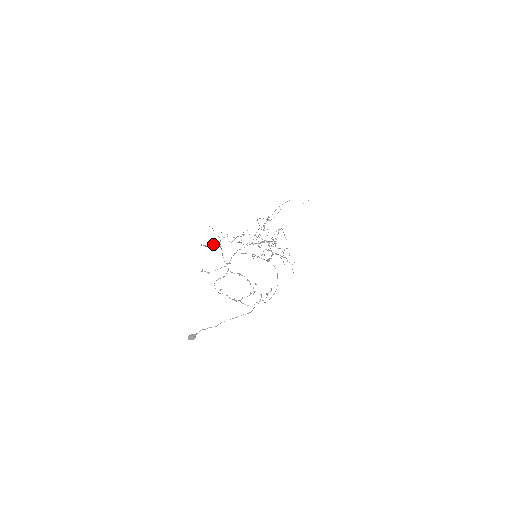
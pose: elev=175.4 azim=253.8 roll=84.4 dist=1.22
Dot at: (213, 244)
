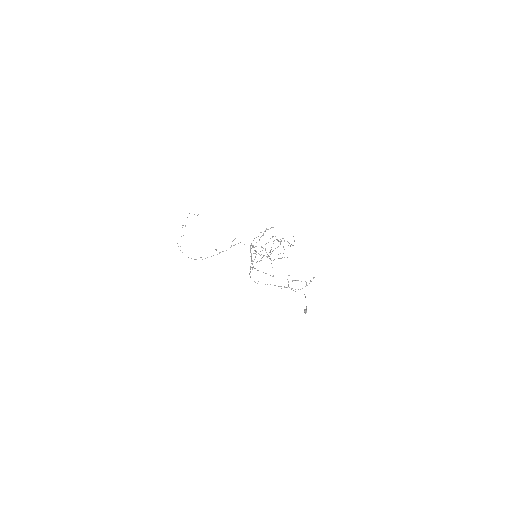
Dot at: (252, 246)
